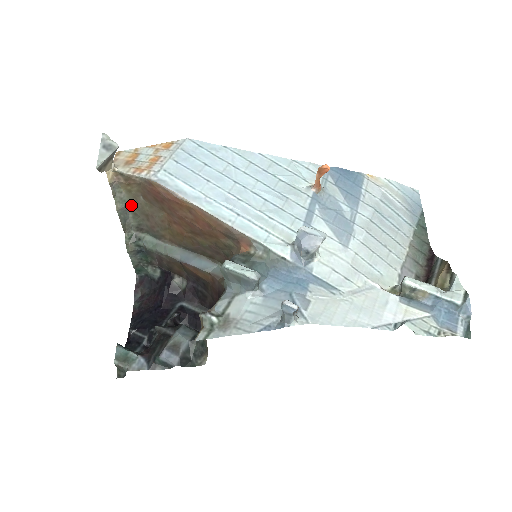
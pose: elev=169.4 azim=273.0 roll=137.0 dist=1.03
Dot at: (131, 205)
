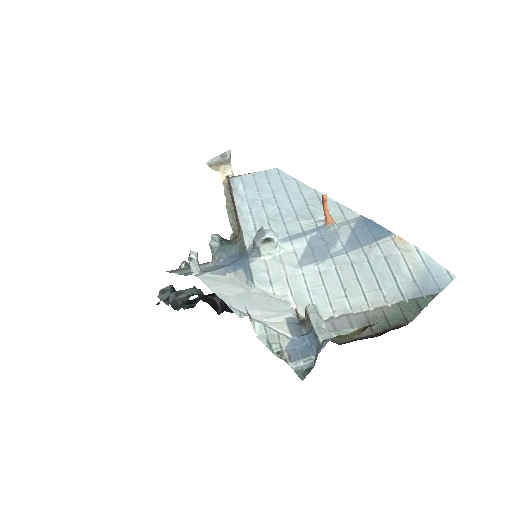
Dot at: occluded
